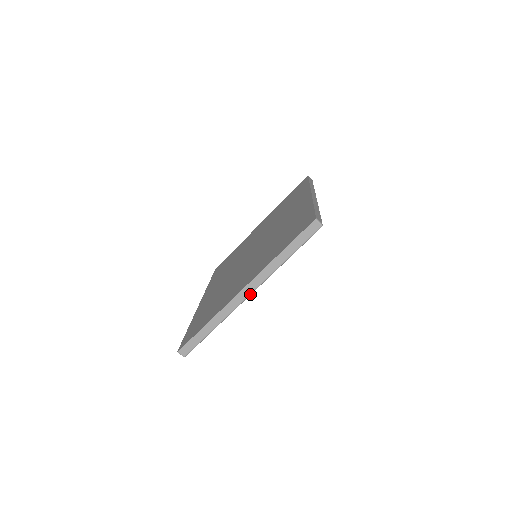
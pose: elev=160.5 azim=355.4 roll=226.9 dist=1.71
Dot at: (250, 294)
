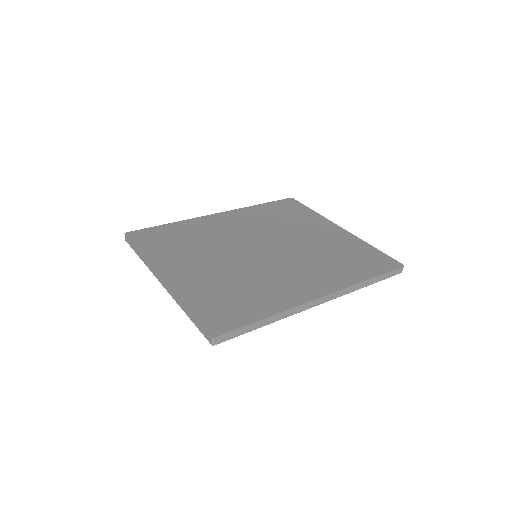
Dot at: (163, 286)
